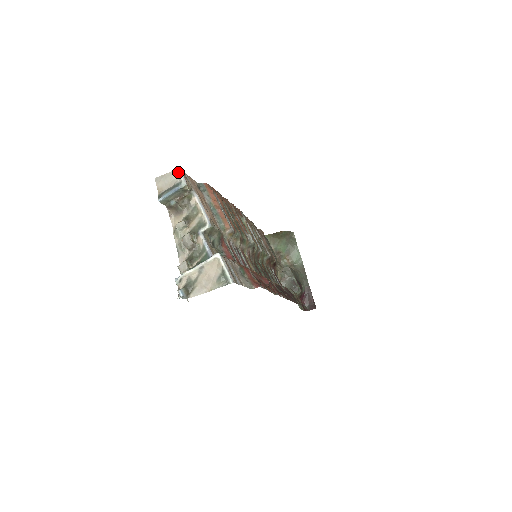
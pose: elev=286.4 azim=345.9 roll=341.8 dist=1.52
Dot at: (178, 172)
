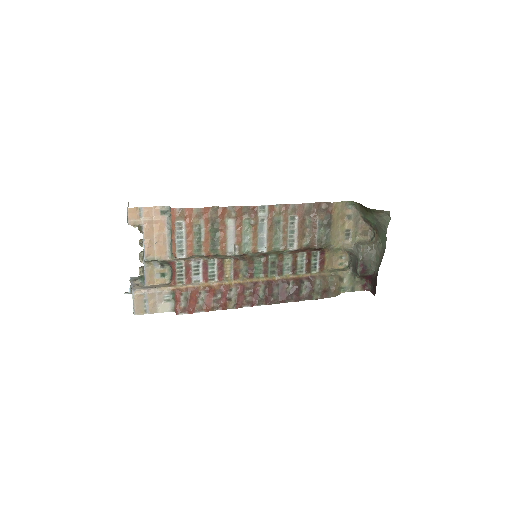
Dot at: (127, 211)
